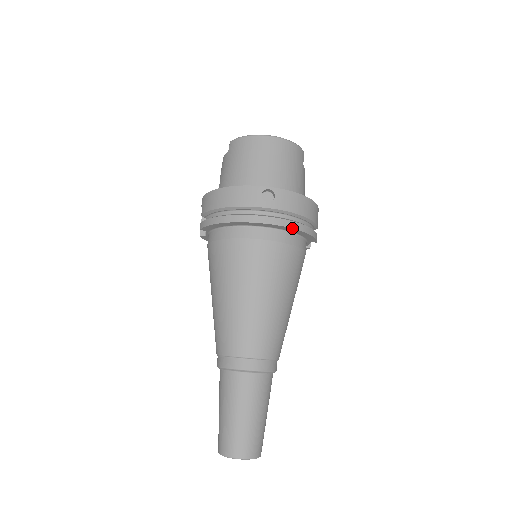
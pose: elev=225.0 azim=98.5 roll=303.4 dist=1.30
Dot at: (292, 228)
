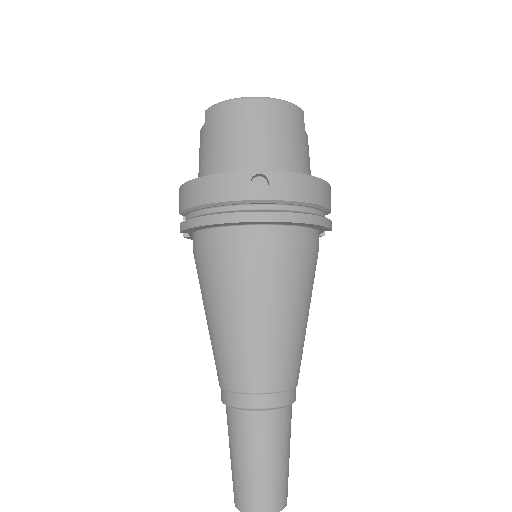
Dot at: (296, 222)
